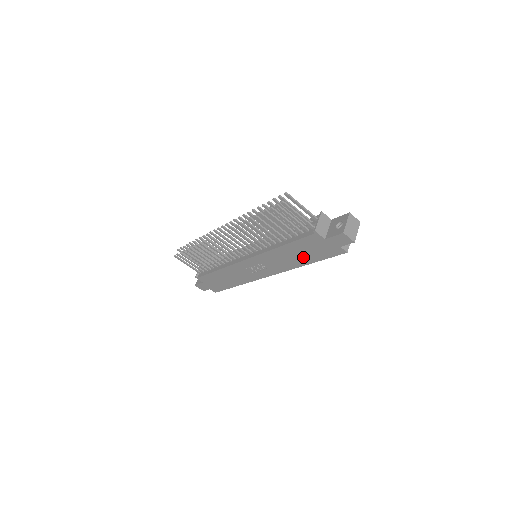
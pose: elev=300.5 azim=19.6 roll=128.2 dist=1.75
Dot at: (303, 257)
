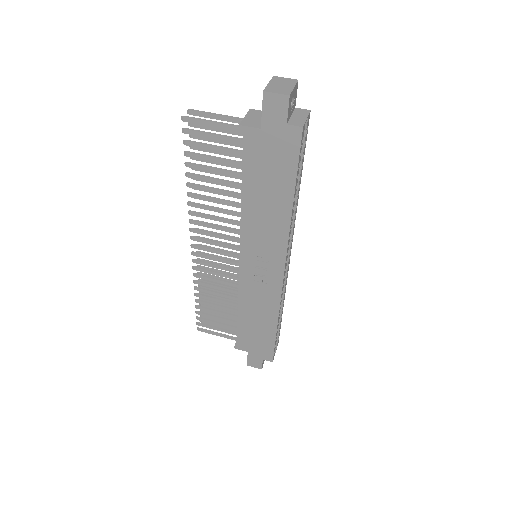
Dot at: (276, 194)
